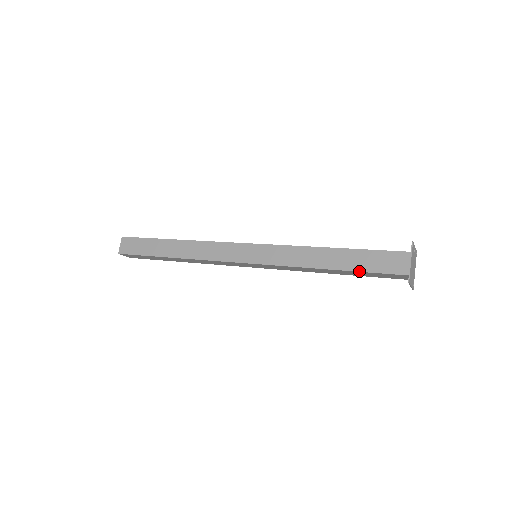
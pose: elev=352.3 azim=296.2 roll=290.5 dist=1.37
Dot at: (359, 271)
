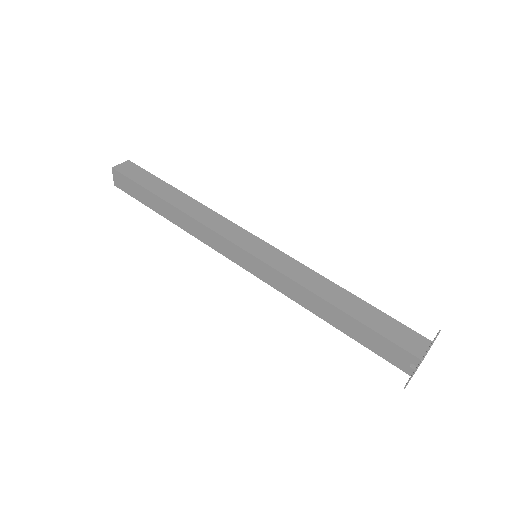
Dot at: (358, 342)
